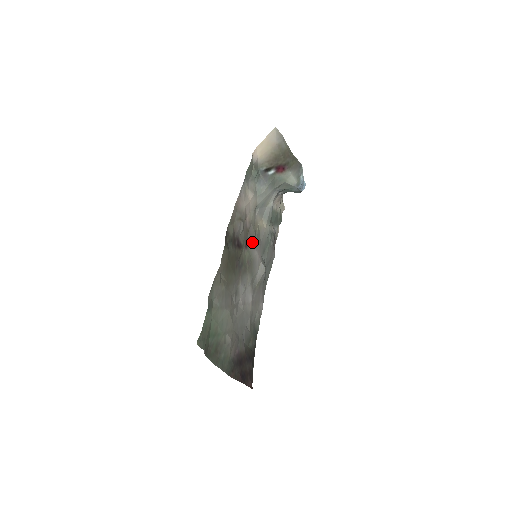
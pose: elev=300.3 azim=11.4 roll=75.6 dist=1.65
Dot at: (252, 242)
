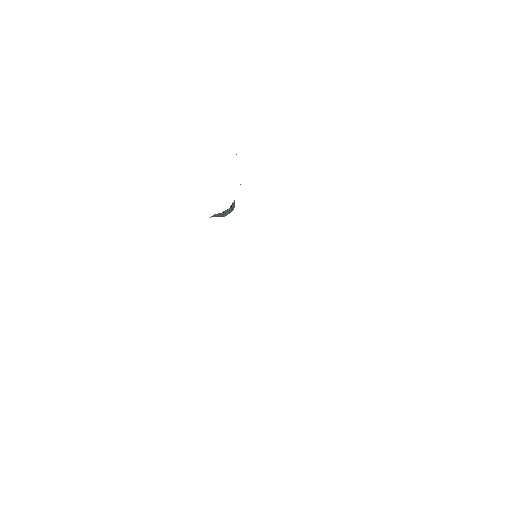
Dot at: occluded
